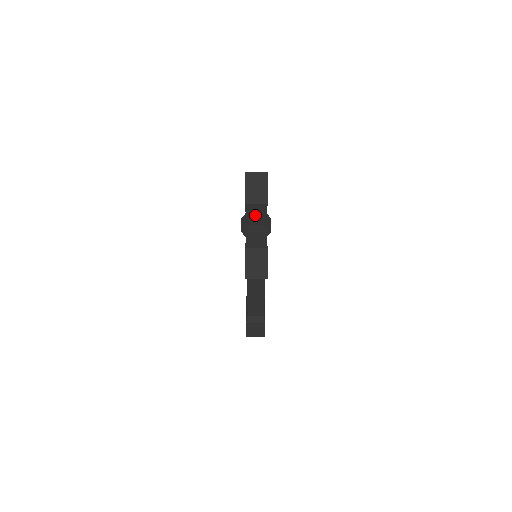
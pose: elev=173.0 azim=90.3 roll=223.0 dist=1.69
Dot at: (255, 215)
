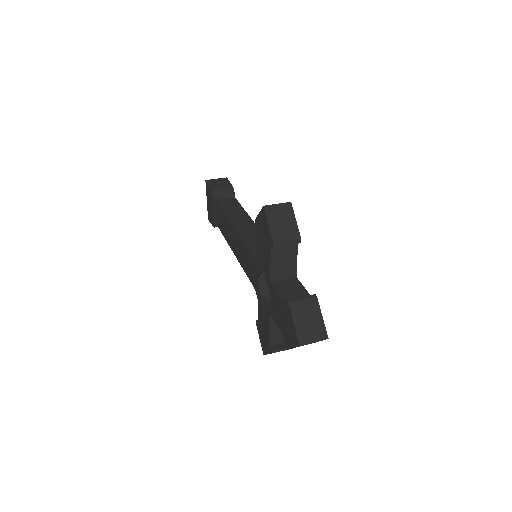
Dot at: occluded
